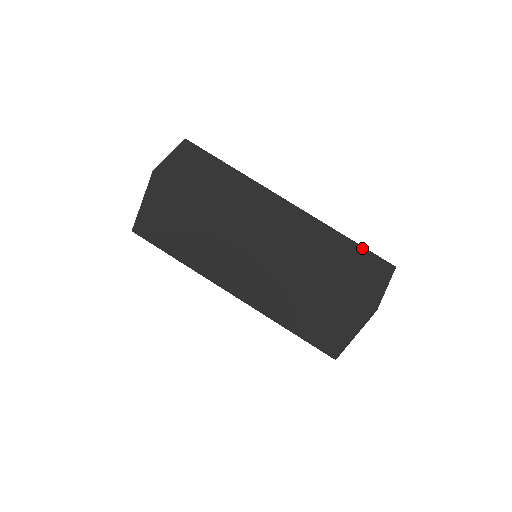
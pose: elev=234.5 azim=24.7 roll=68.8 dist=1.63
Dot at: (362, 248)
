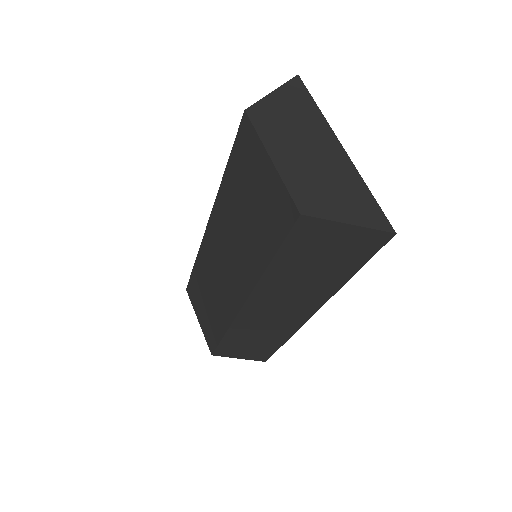
Dot at: occluded
